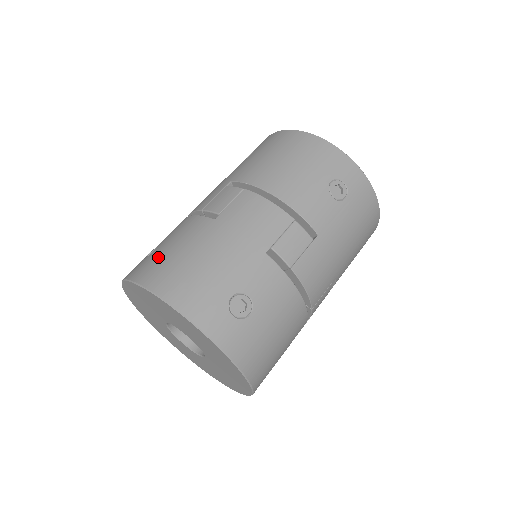
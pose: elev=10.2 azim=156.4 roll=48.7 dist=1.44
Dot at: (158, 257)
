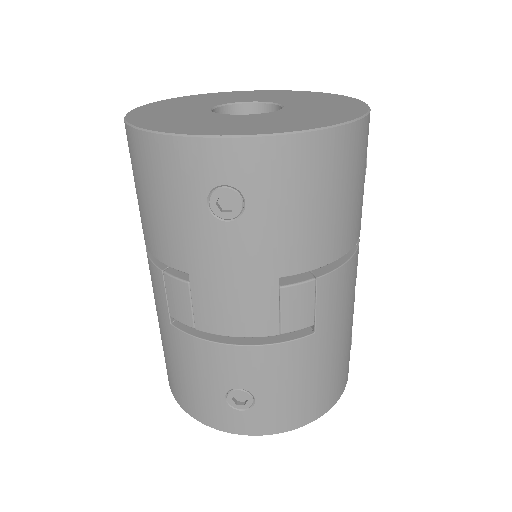
Dot at: (288, 403)
